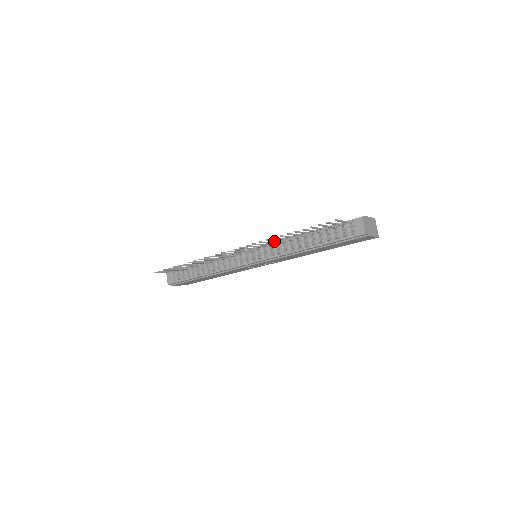
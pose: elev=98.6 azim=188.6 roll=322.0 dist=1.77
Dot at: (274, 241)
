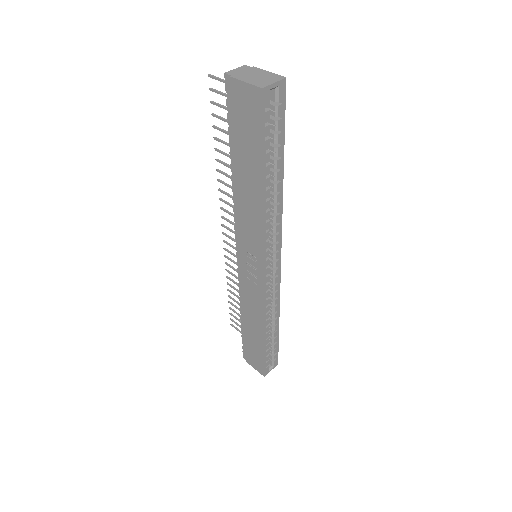
Dot at: (230, 187)
